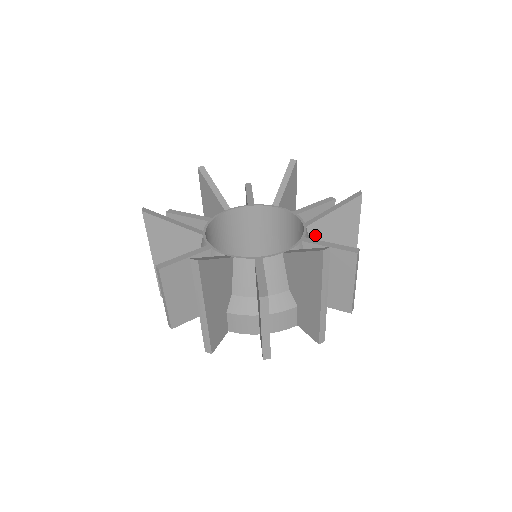
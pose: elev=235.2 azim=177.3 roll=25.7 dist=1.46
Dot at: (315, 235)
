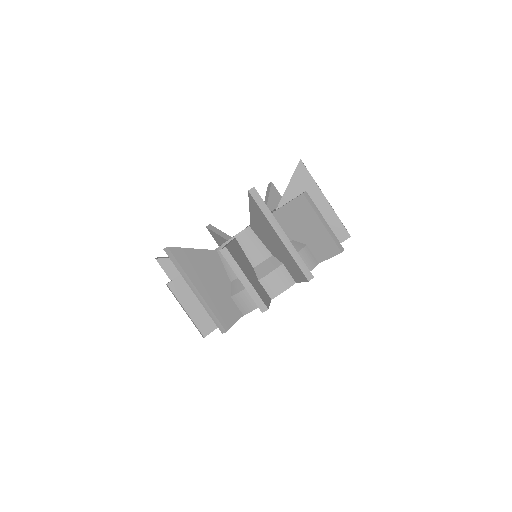
Dot at: occluded
